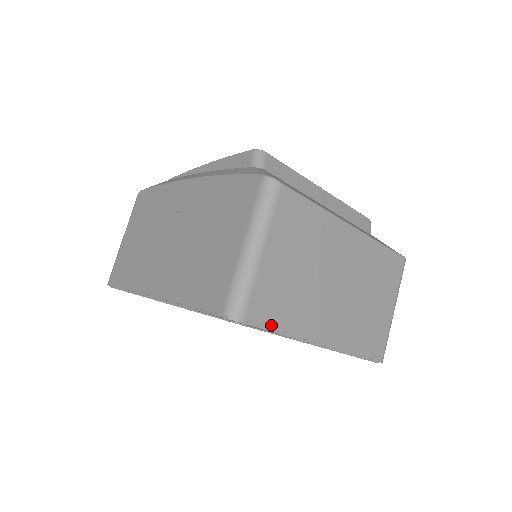
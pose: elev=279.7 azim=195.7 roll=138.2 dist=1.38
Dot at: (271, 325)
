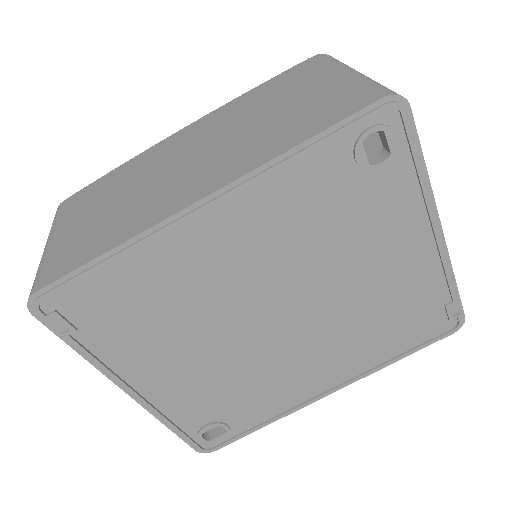
Dot at: (418, 147)
